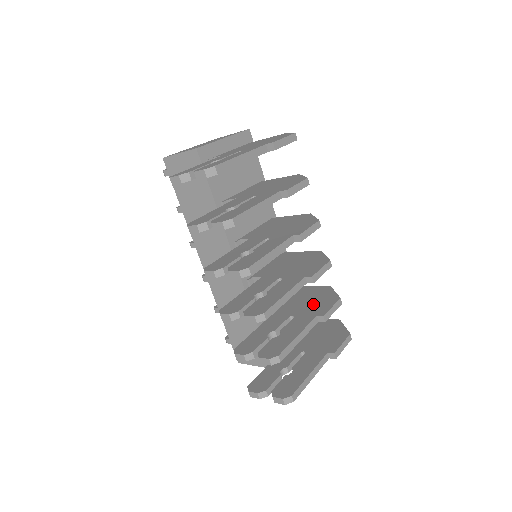
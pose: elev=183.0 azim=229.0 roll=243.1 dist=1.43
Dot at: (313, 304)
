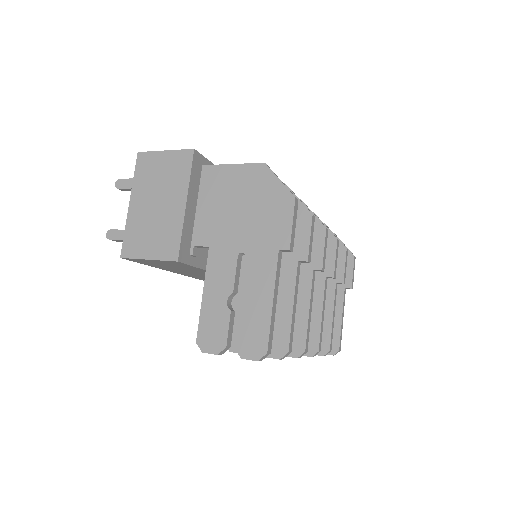
Dot at: occluded
